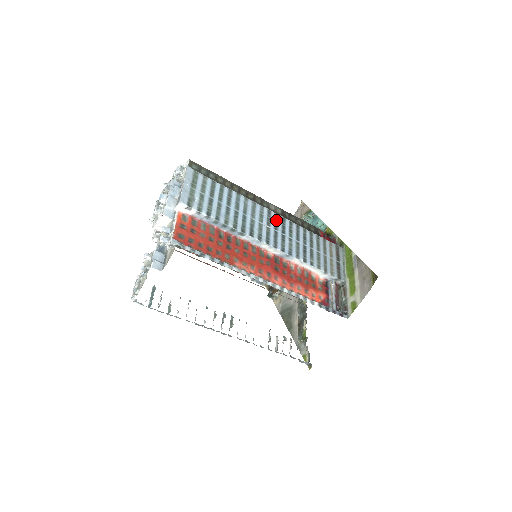
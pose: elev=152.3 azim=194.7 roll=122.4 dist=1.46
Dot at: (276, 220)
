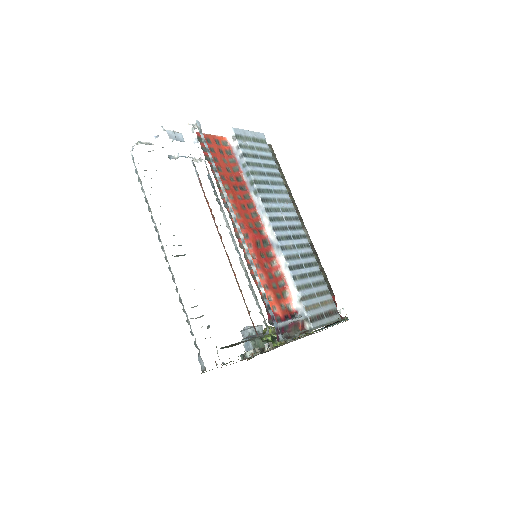
Dot at: (297, 227)
